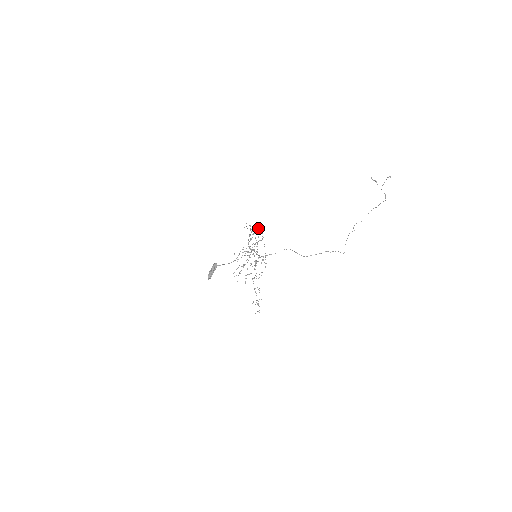
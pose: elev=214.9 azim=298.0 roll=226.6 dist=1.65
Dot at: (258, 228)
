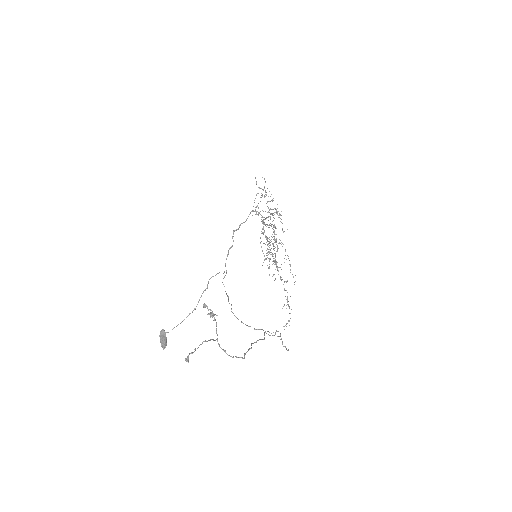
Dot at: (261, 195)
